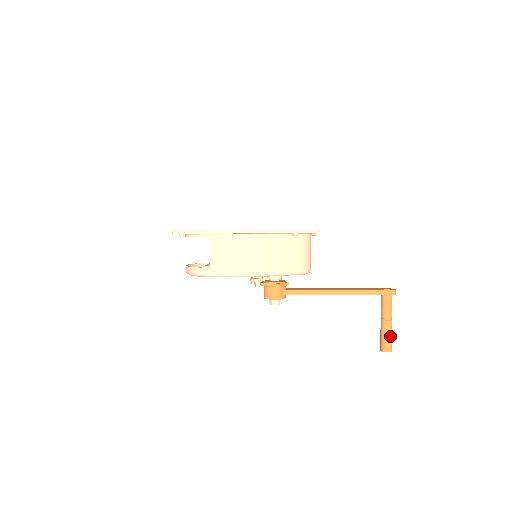
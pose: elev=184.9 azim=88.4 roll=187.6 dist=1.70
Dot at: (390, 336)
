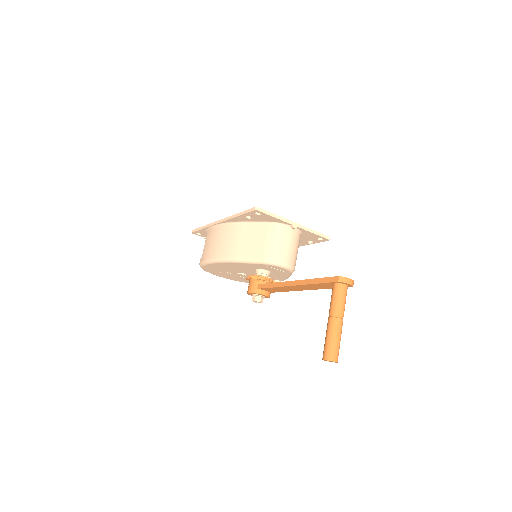
Dot at: (331, 338)
